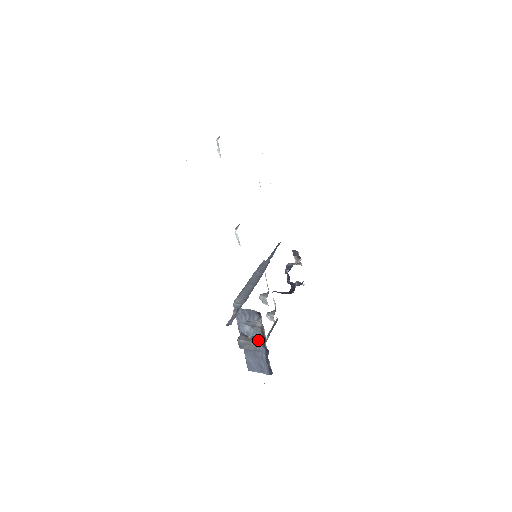
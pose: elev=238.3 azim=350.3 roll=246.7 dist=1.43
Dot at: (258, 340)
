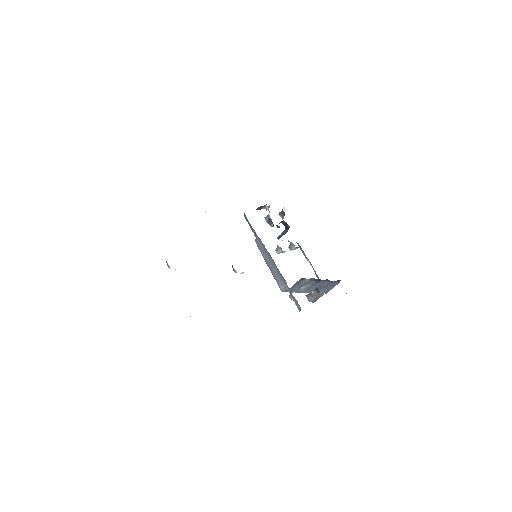
Dot at: (316, 284)
